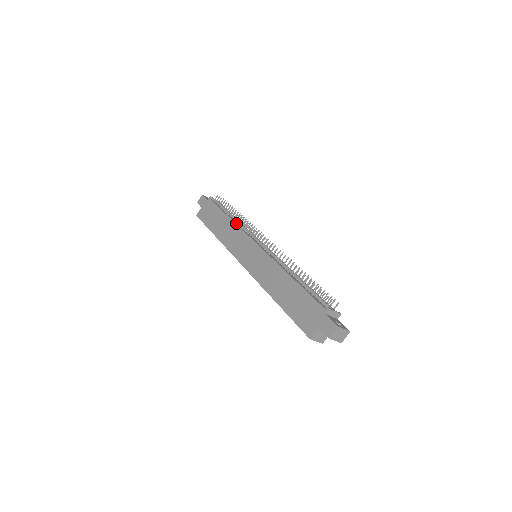
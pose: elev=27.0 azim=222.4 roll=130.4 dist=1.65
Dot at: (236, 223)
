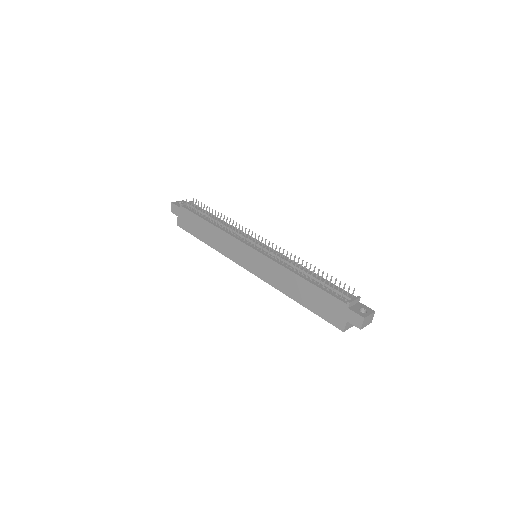
Dot at: (221, 228)
